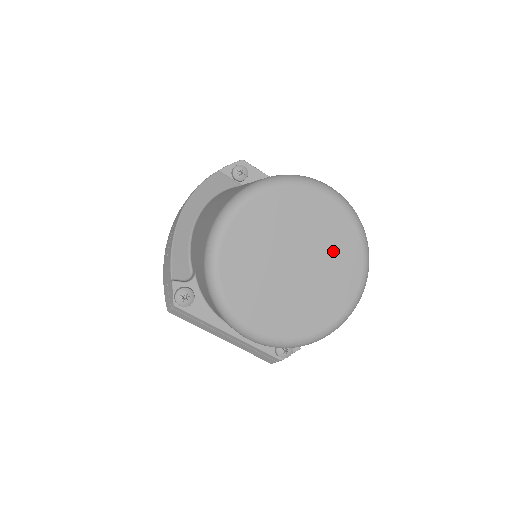
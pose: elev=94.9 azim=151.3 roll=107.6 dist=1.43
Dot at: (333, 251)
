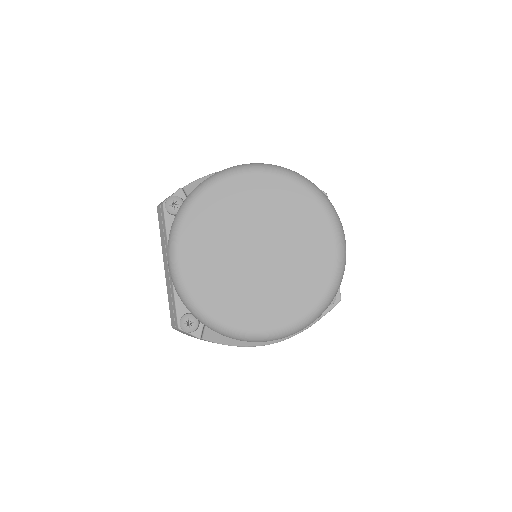
Dot at: (293, 279)
